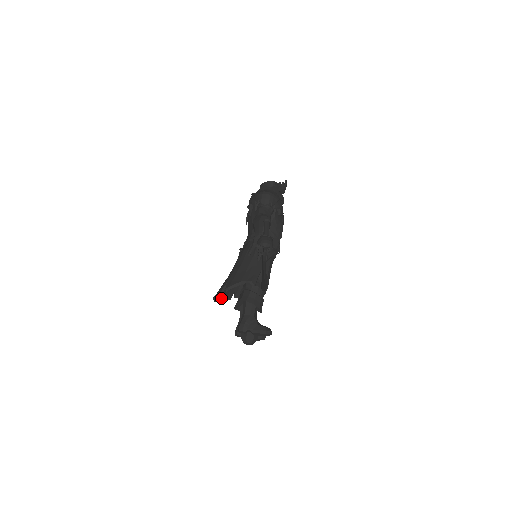
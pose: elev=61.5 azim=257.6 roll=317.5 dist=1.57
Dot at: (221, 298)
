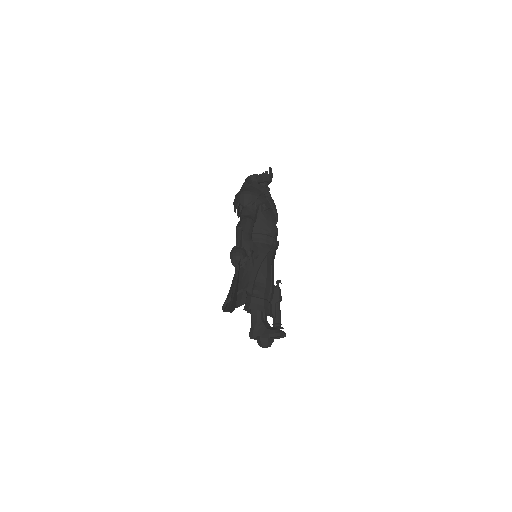
Dot at: occluded
